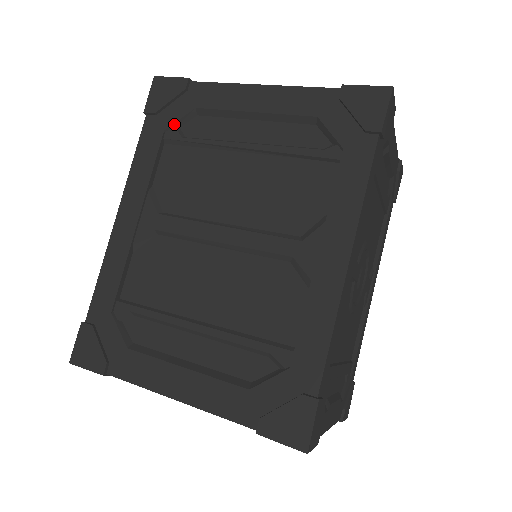
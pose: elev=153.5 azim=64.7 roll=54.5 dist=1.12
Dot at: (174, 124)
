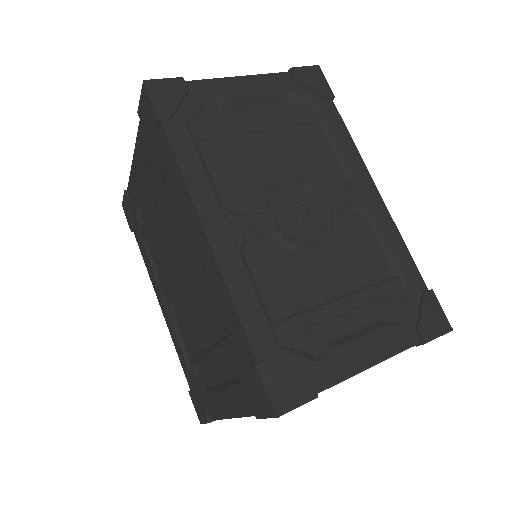
Dot at: (139, 225)
